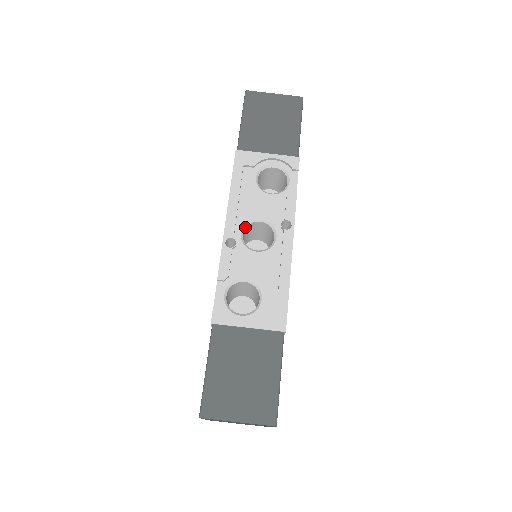
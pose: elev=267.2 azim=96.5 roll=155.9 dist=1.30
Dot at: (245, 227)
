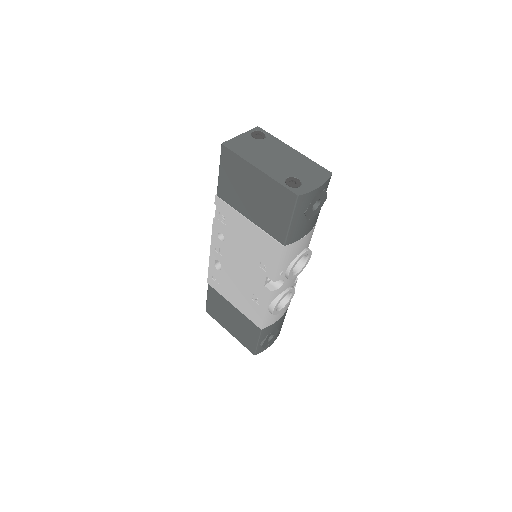
Dot at: occluded
